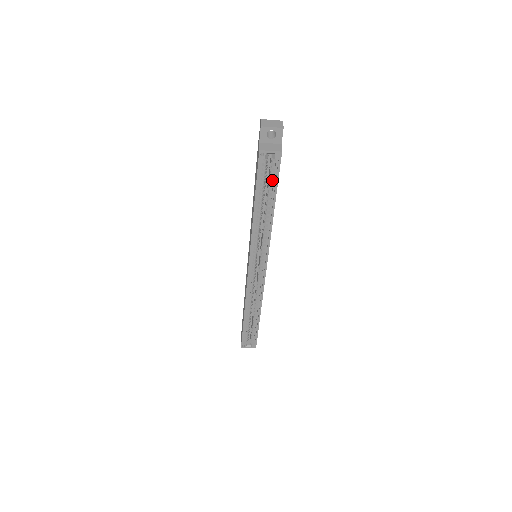
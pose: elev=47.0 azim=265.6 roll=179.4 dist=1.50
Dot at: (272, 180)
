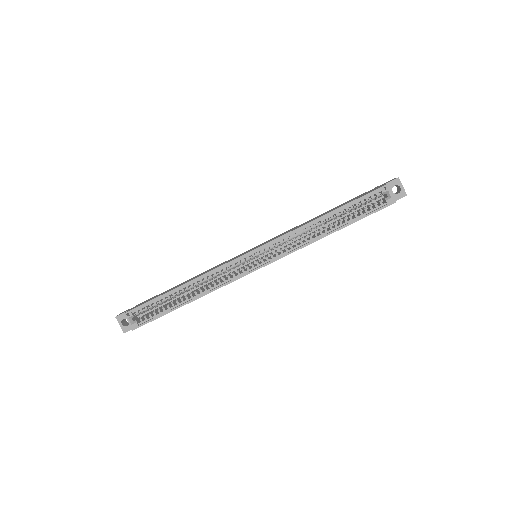
Dot at: occluded
